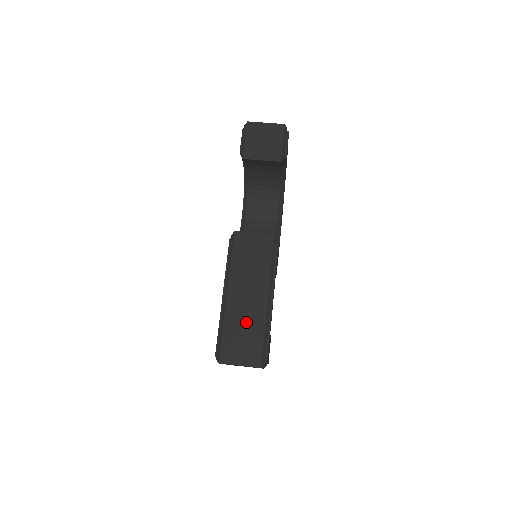
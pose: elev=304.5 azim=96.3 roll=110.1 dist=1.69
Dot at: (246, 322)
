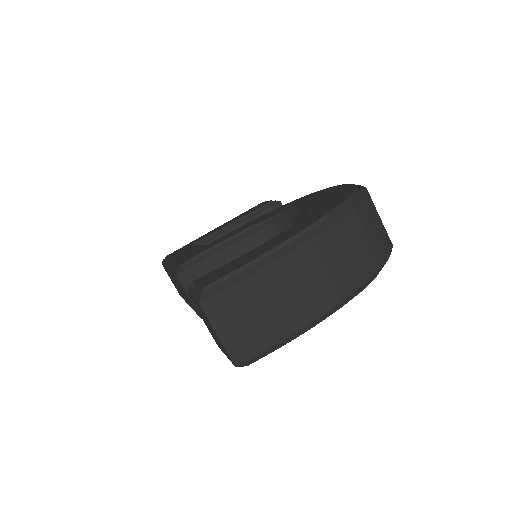
Dot at: (176, 286)
